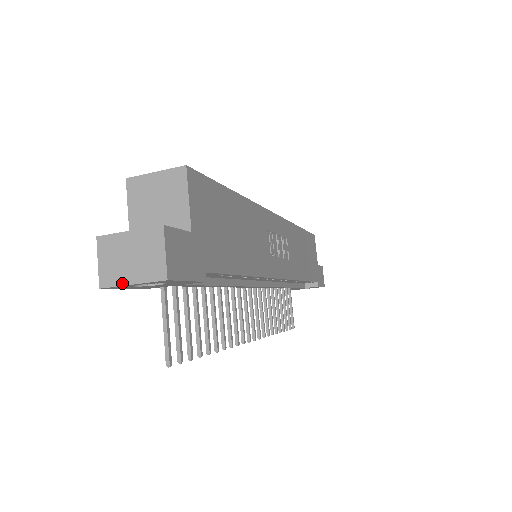
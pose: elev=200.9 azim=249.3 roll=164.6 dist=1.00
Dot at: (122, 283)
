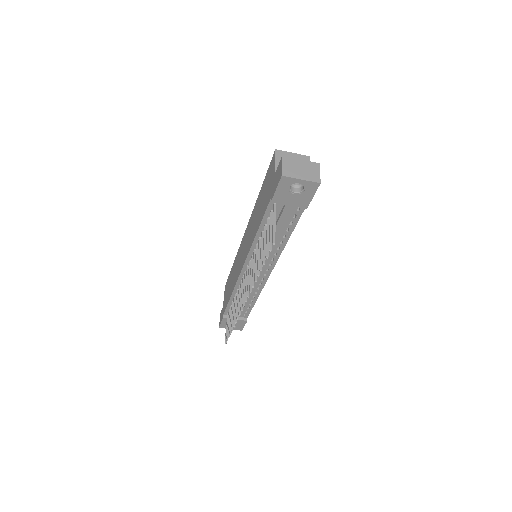
Dot at: (296, 177)
